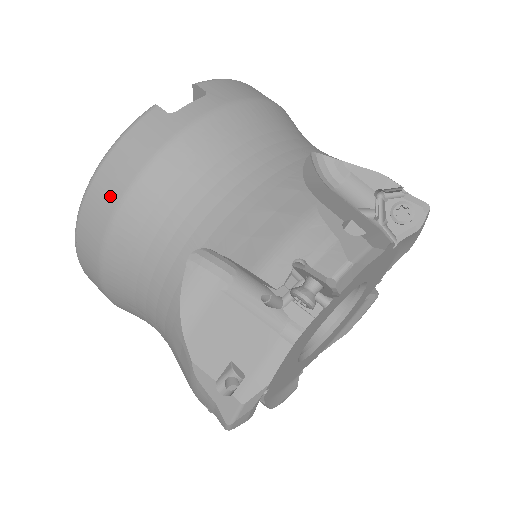
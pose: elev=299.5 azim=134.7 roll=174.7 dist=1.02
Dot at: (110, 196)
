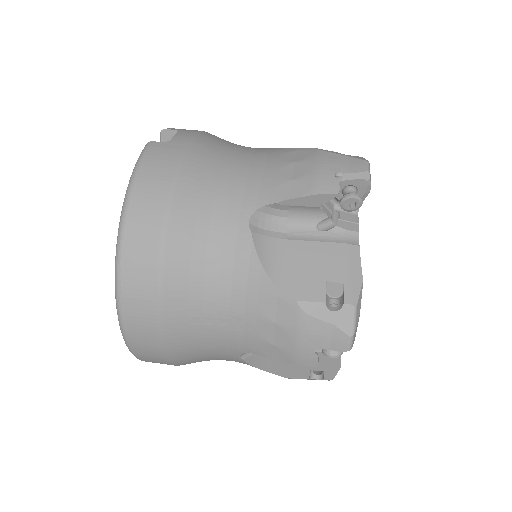
Dot at: (153, 210)
